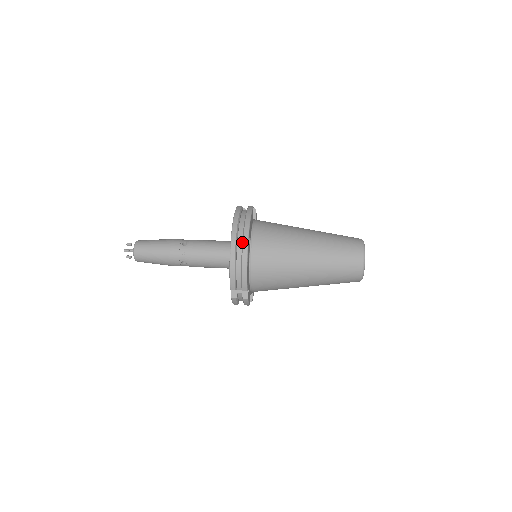
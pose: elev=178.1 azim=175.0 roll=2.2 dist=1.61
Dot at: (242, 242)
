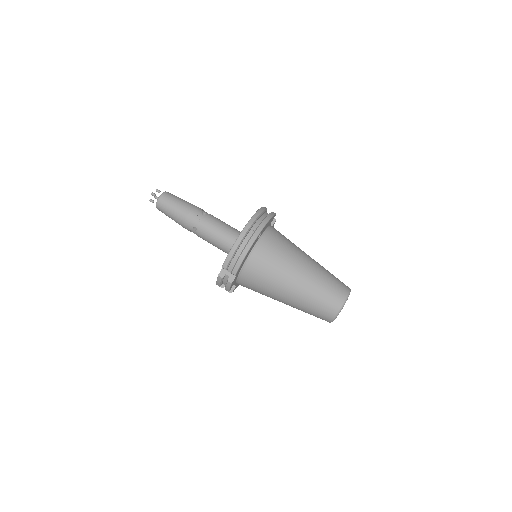
Dot at: (253, 233)
